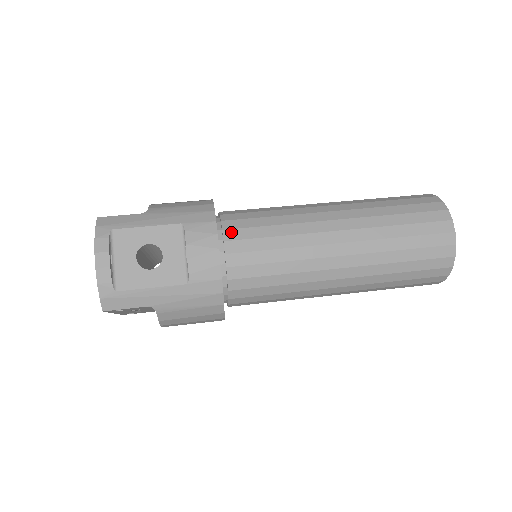
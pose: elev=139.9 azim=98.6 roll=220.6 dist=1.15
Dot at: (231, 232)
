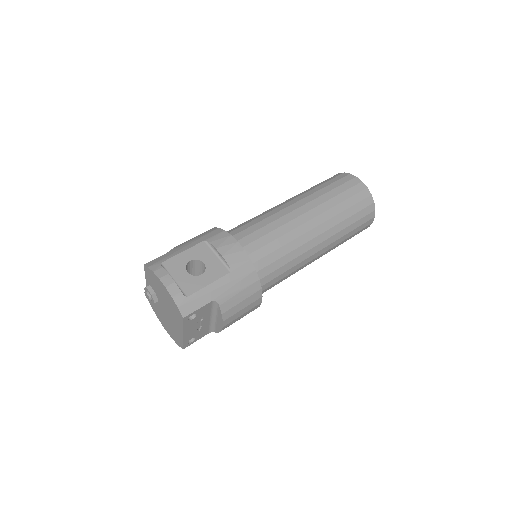
Dot at: (237, 236)
